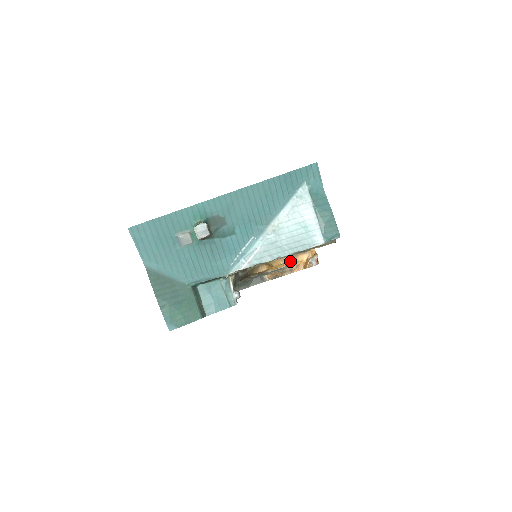
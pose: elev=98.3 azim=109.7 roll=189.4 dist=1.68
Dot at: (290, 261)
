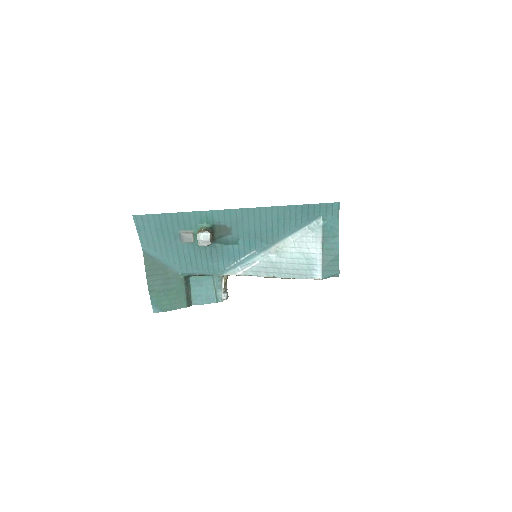
Dot at: occluded
